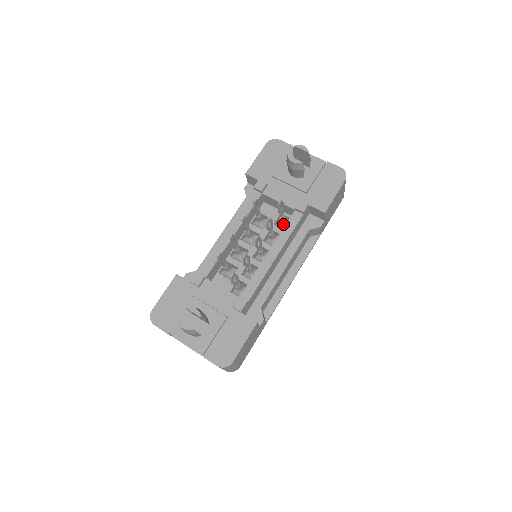
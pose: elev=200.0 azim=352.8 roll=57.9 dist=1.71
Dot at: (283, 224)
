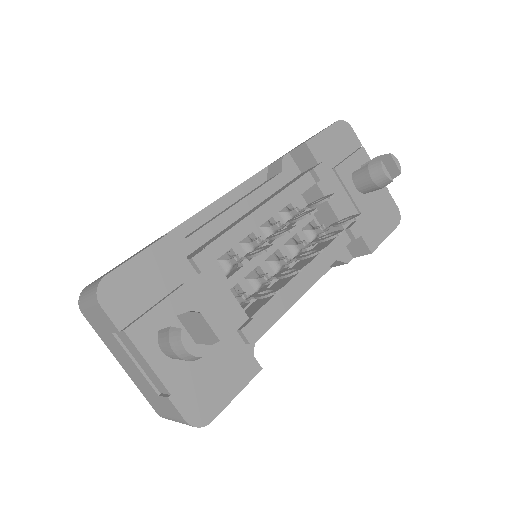
Dot at: (314, 236)
